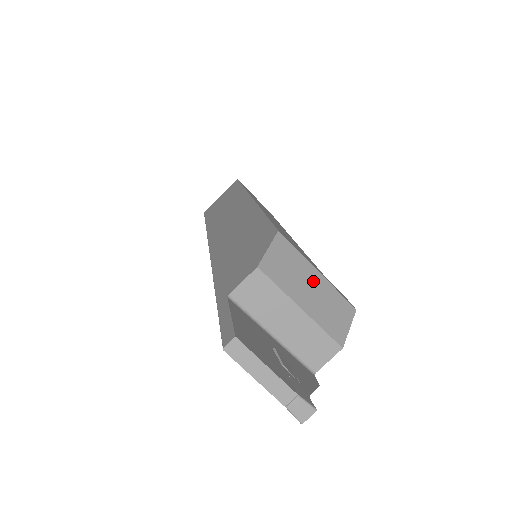
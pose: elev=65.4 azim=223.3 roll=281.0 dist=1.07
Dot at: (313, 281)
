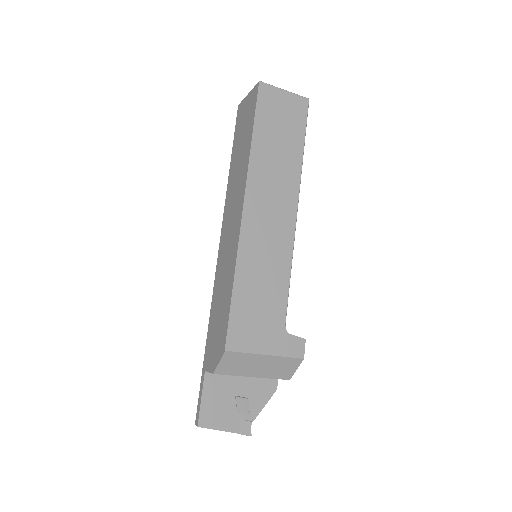
Dot at: (261, 361)
